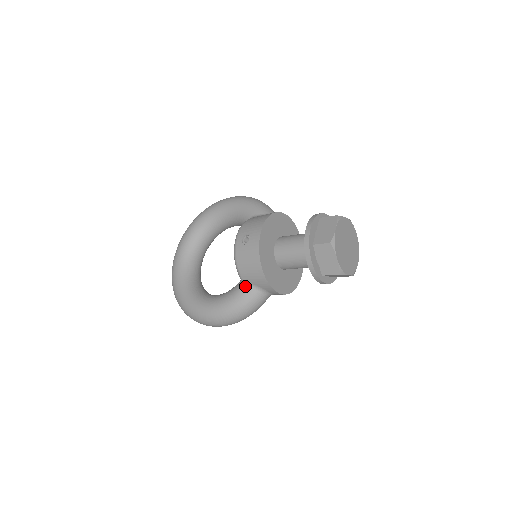
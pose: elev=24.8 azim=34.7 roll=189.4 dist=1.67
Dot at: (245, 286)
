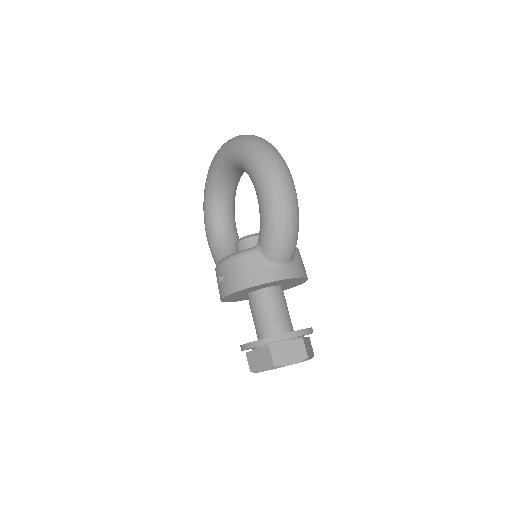
Dot at: occluded
